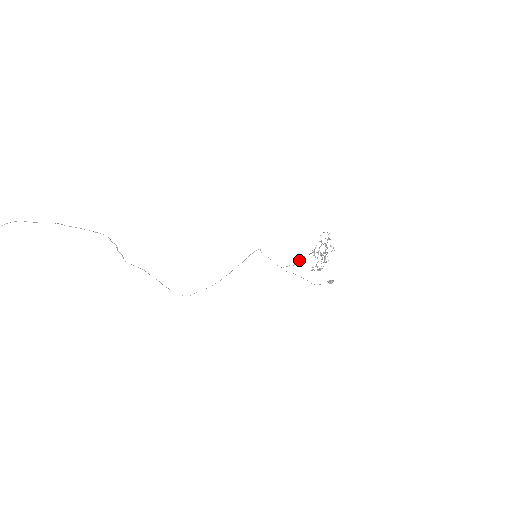
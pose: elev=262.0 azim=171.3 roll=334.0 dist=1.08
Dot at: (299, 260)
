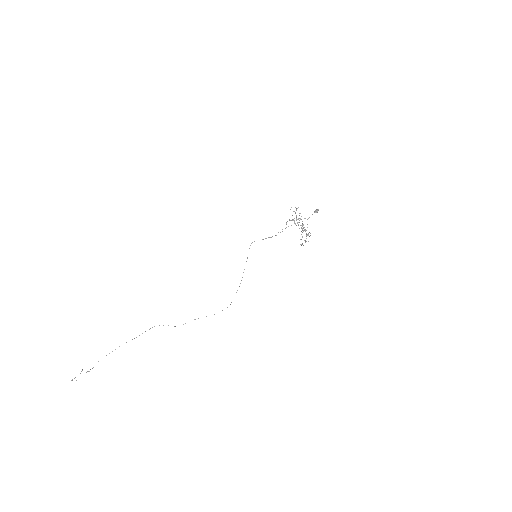
Dot at: occluded
